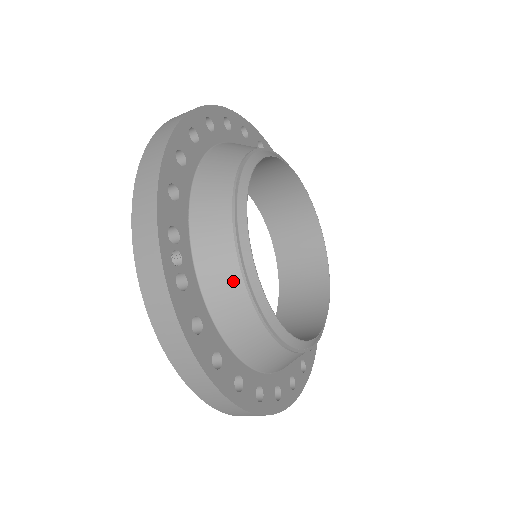
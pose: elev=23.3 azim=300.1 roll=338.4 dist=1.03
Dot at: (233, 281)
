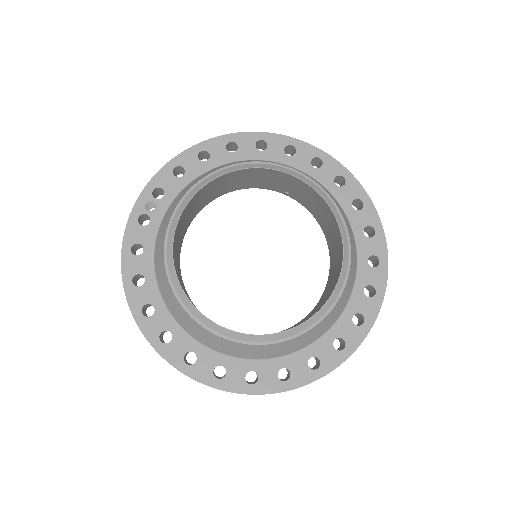
Dot at: (165, 231)
